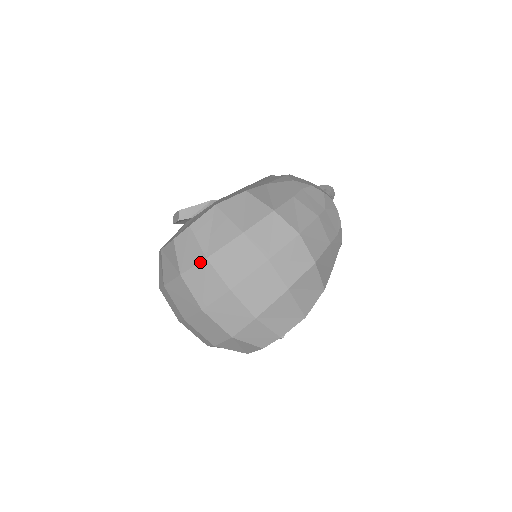
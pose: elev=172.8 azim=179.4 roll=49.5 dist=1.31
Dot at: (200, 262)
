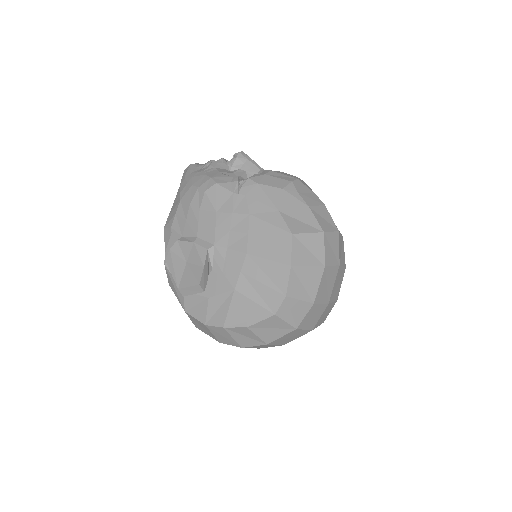
Dot at: (310, 310)
